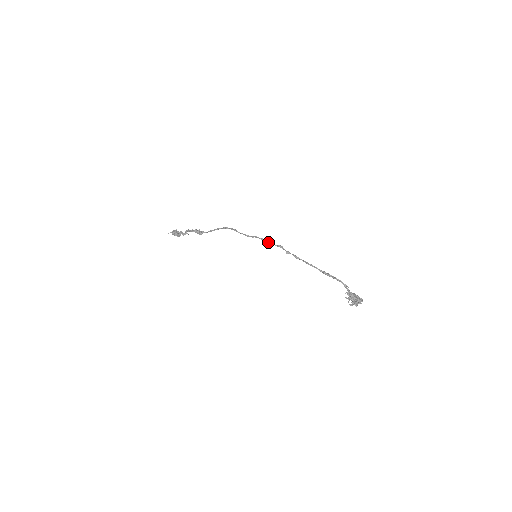
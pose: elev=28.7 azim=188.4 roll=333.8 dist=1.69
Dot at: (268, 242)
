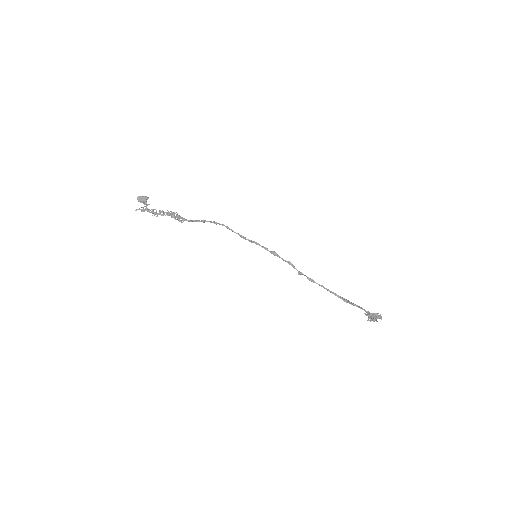
Dot at: (273, 254)
